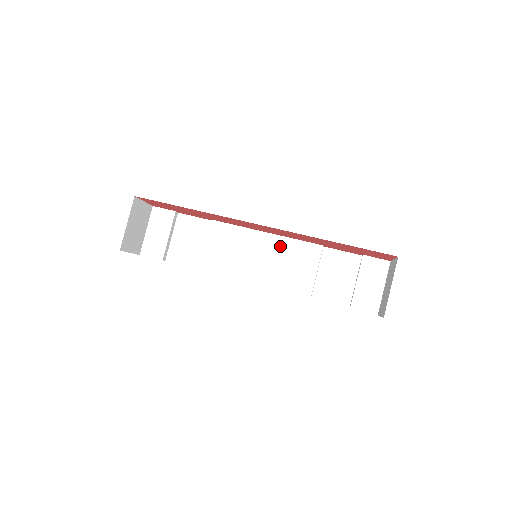
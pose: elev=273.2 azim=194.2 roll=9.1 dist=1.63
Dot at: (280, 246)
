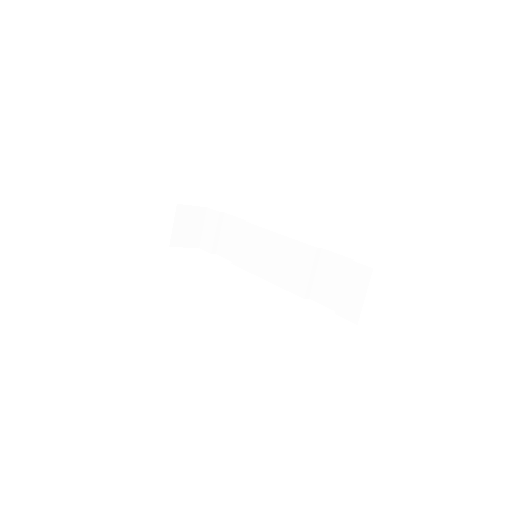
Dot at: (285, 246)
